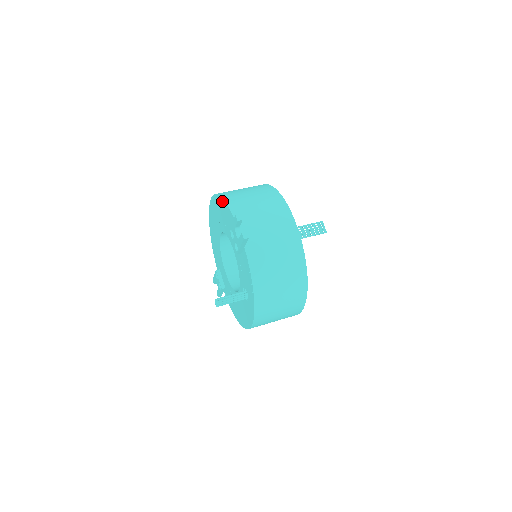
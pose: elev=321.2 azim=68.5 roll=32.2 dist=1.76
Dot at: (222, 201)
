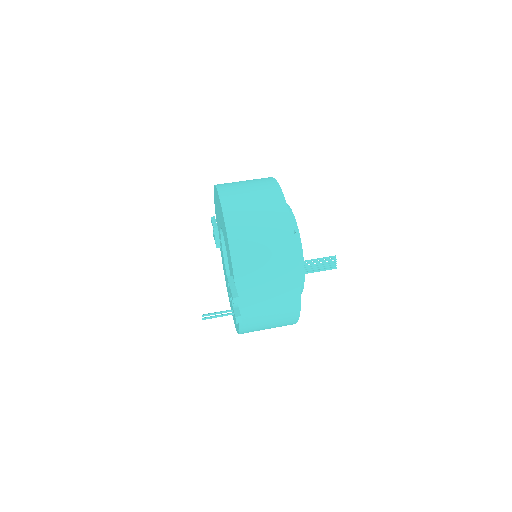
Dot at: (226, 234)
